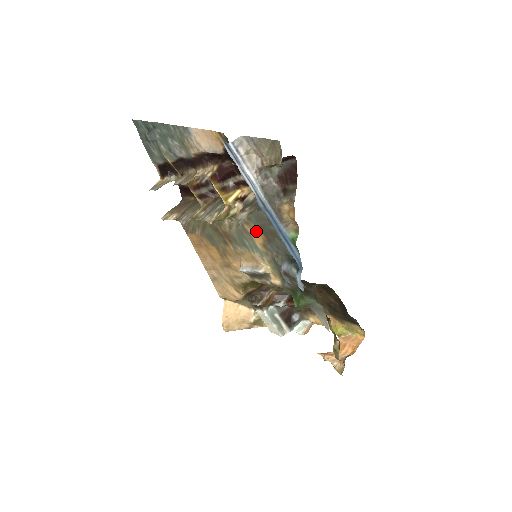
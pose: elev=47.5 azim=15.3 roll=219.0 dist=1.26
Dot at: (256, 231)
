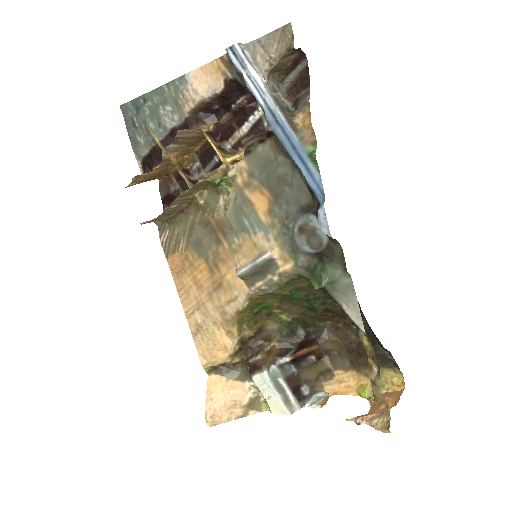
Dot at: (260, 191)
